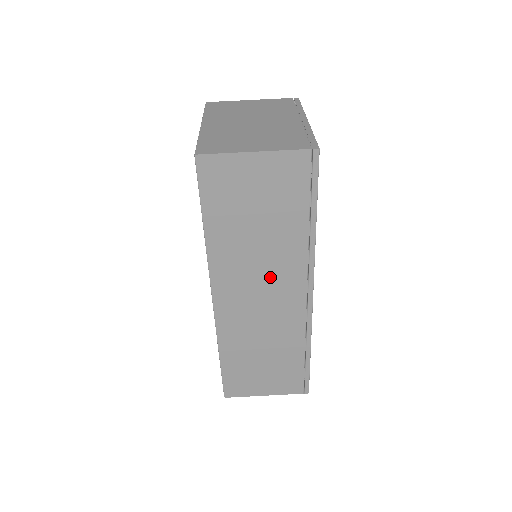
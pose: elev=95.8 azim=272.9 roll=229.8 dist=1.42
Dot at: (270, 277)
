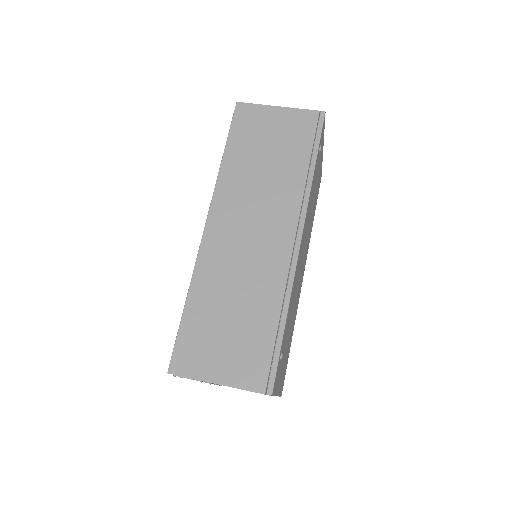
Dot at: (264, 212)
